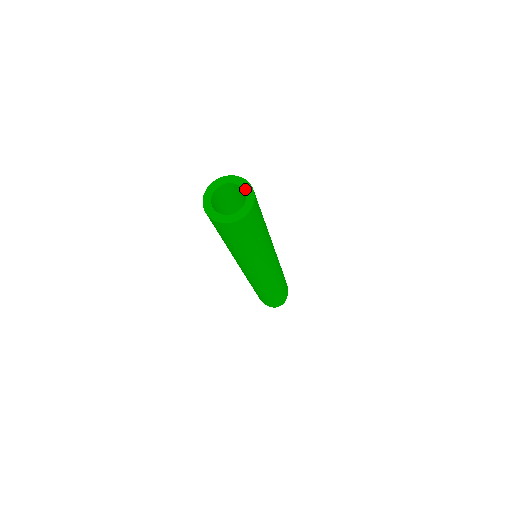
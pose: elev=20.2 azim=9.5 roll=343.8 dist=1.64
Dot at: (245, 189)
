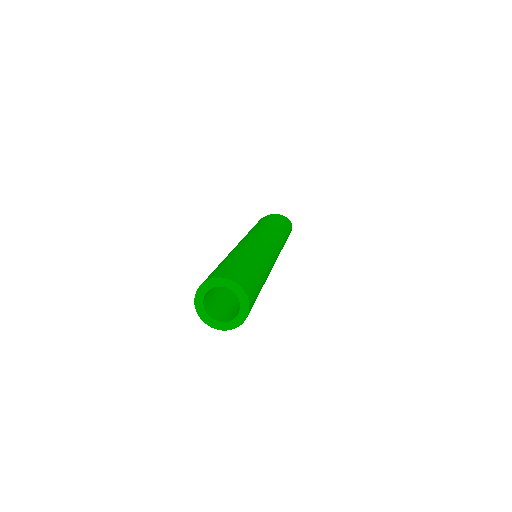
Dot at: (232, 289)
